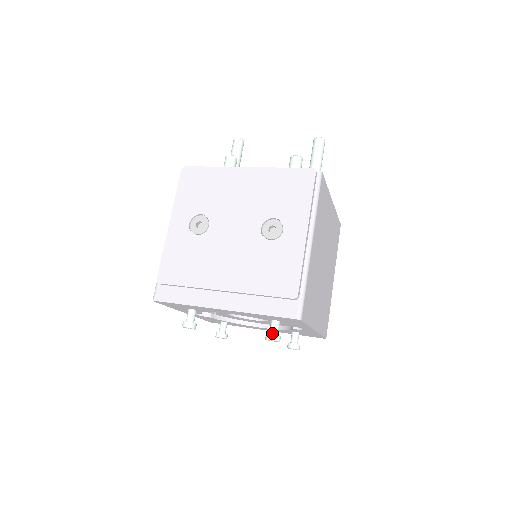
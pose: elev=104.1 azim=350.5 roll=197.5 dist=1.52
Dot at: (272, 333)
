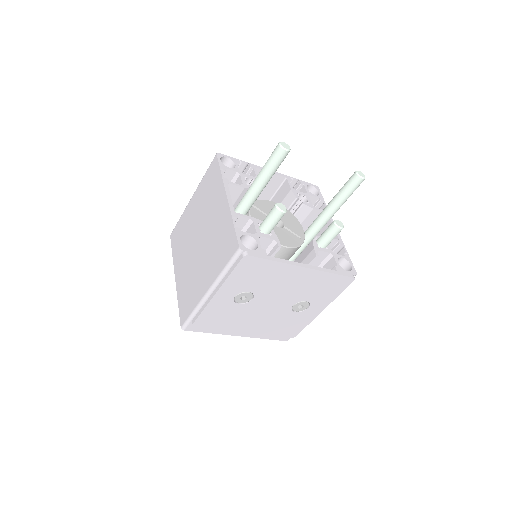
Dot at: occluded
